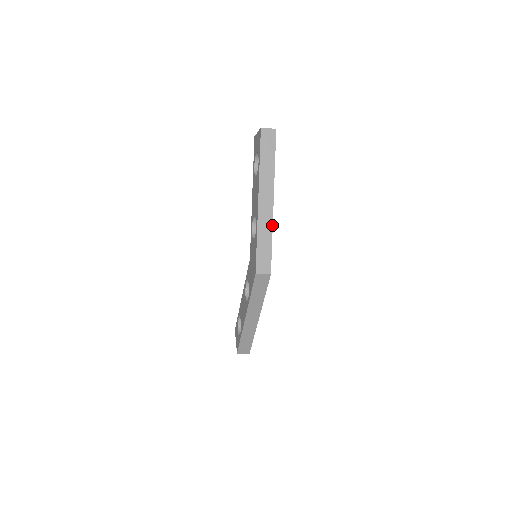
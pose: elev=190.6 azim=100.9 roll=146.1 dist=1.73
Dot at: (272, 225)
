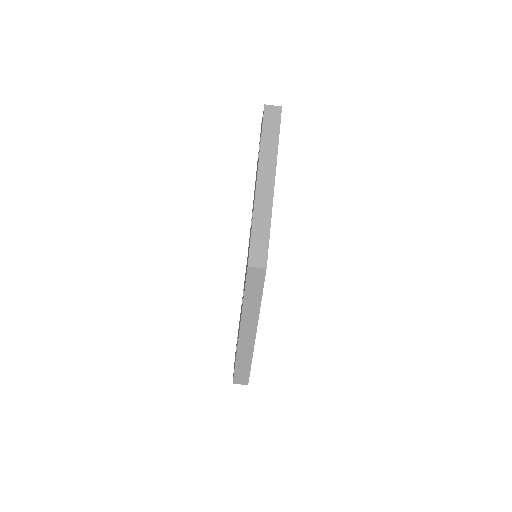
Dot at: (271, 211)
